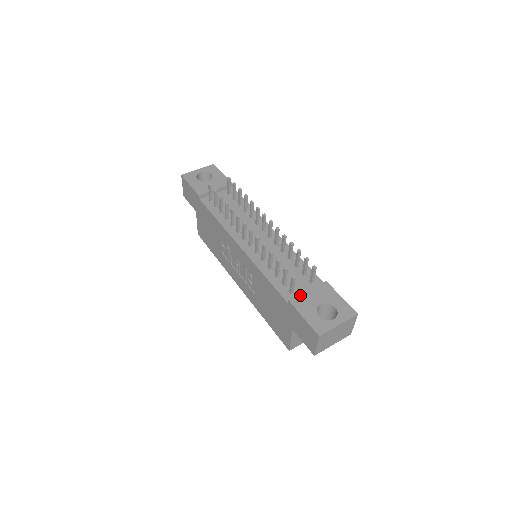
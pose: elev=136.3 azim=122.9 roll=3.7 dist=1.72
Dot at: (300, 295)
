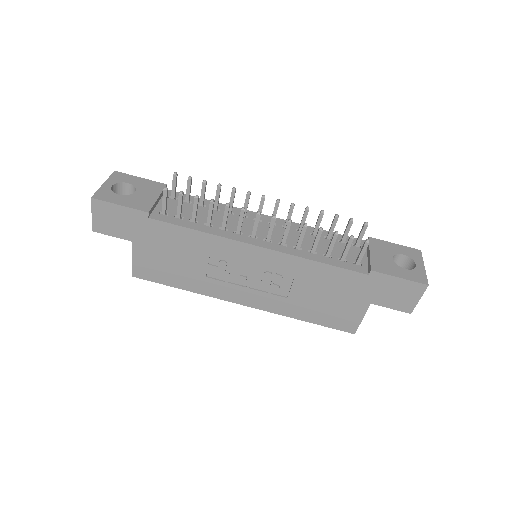
Dot at: (371, 260)
